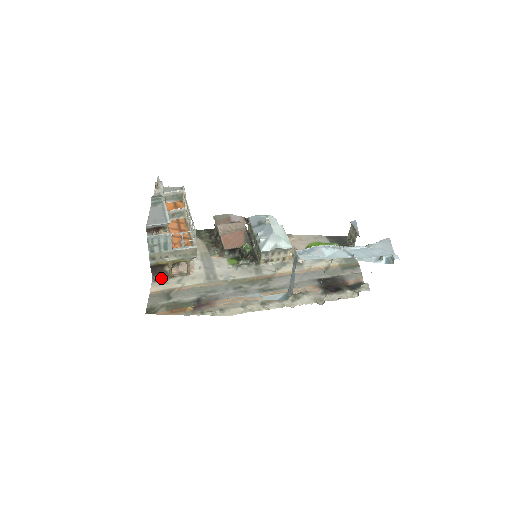
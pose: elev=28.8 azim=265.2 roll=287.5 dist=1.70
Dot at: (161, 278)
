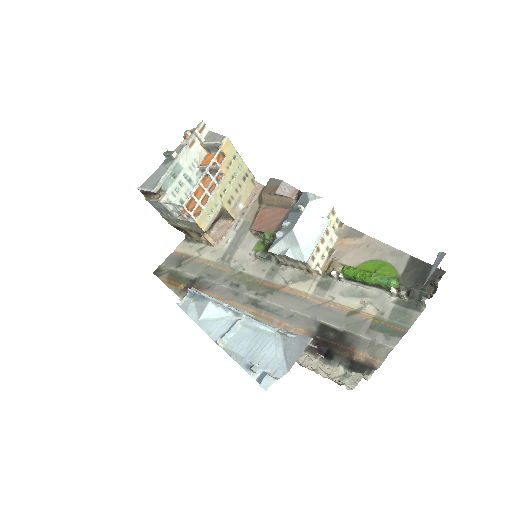
Dot at: (191, 239)
